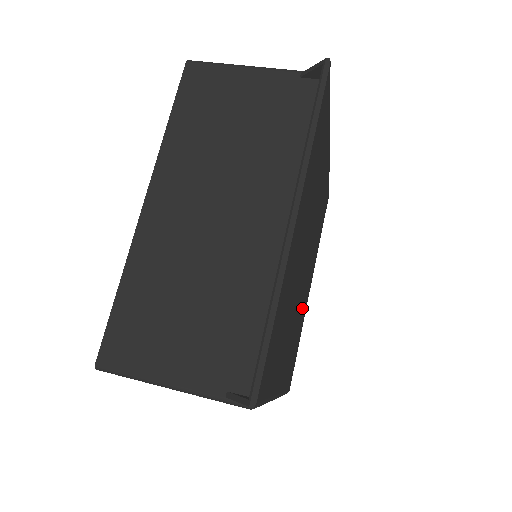
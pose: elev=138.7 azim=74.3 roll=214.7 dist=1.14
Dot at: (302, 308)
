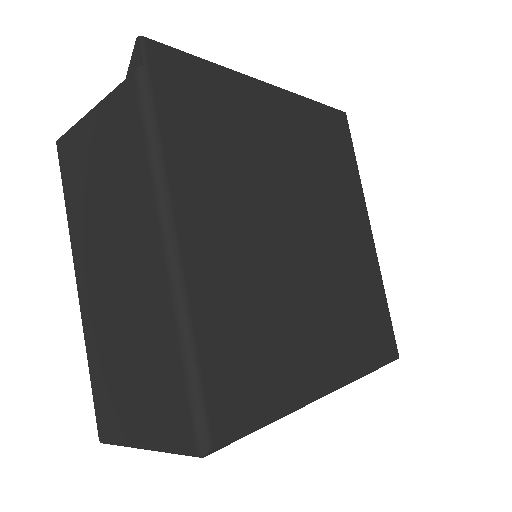
Dot at: (289, 324)
